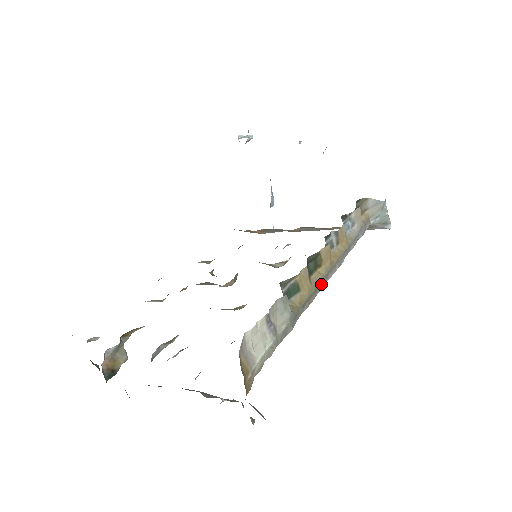
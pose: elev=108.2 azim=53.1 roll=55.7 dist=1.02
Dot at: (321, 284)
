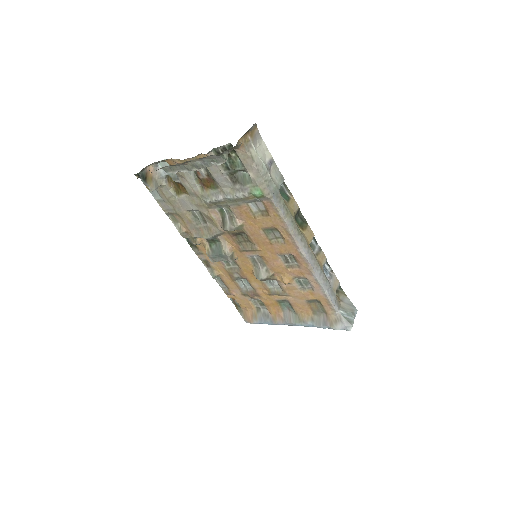
Dot at: (297, 231)
